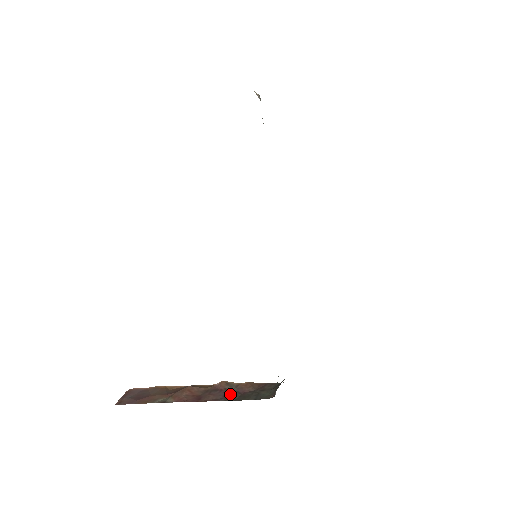
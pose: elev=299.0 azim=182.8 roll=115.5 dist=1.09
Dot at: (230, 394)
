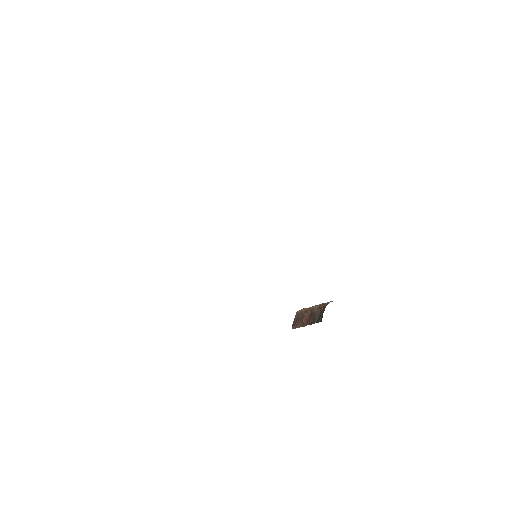
Dot at: (315, 317)
